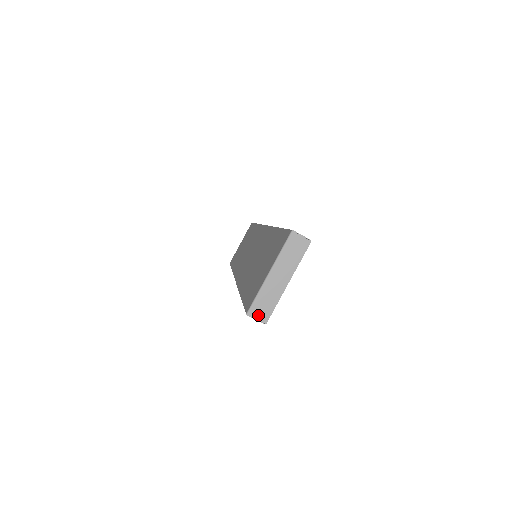
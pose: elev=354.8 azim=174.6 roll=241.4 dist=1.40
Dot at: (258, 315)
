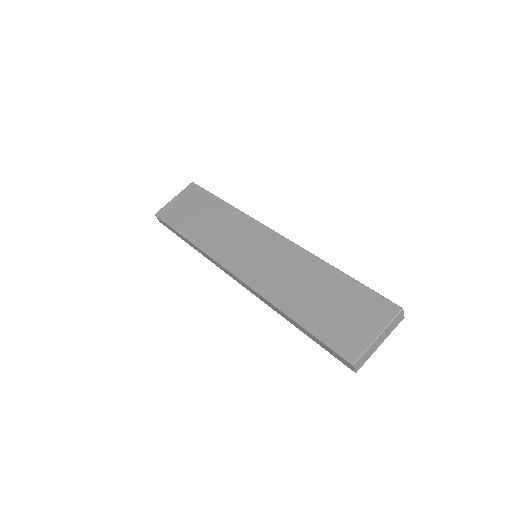
Dot at: (357, 366)
